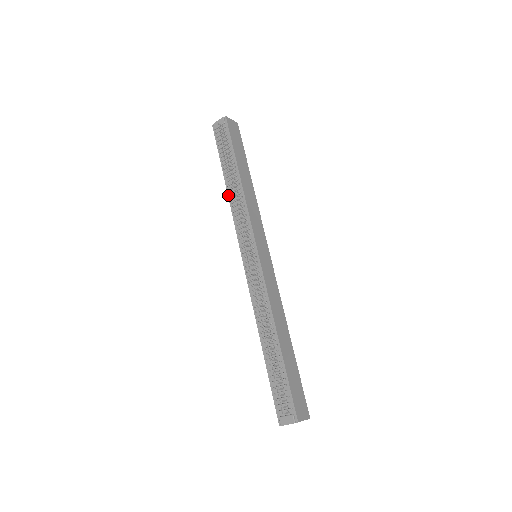
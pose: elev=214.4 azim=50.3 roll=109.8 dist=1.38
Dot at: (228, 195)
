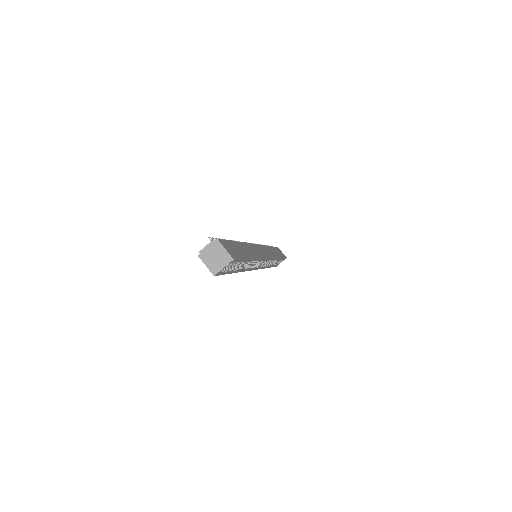
Dot at: occluded
